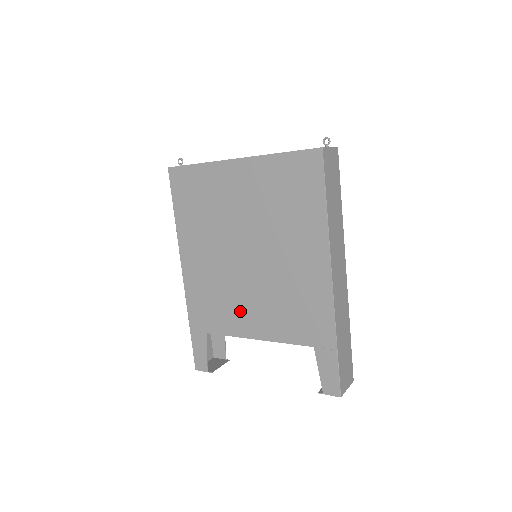
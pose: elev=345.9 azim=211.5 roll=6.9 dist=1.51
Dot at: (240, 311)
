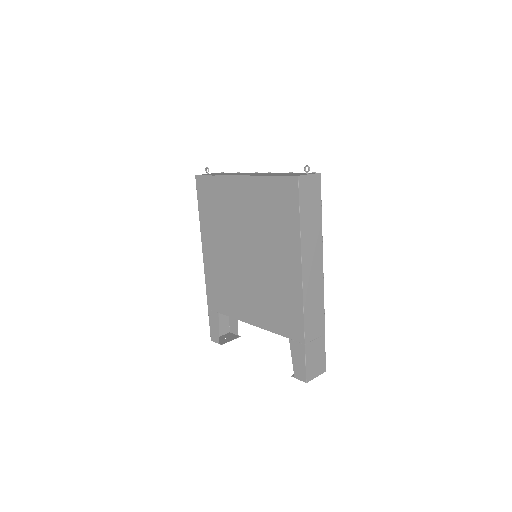
Dot at: (240, 299)
